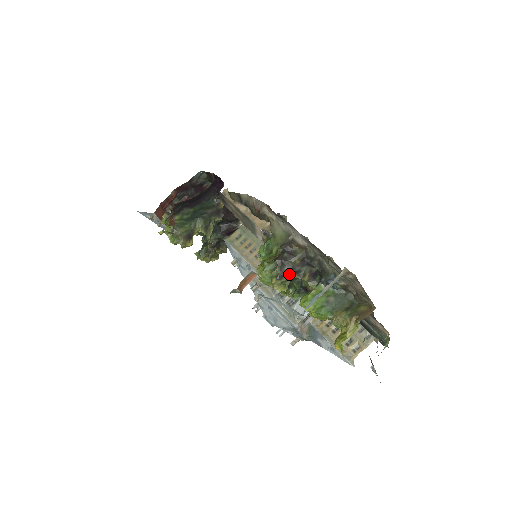
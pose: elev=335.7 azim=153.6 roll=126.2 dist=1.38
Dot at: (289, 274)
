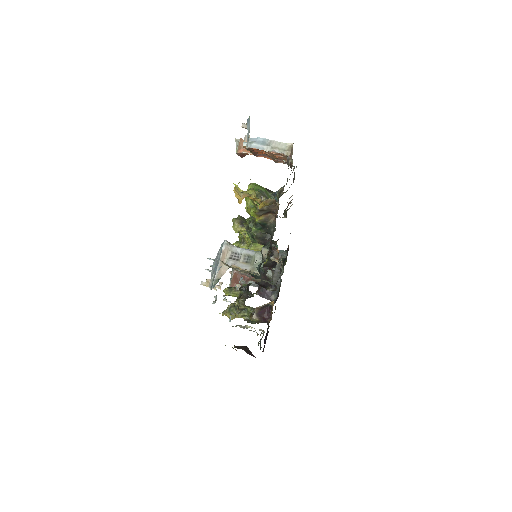
Dot at: occluded
